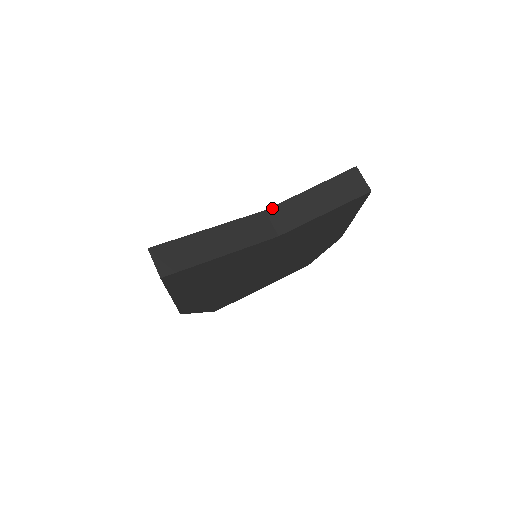
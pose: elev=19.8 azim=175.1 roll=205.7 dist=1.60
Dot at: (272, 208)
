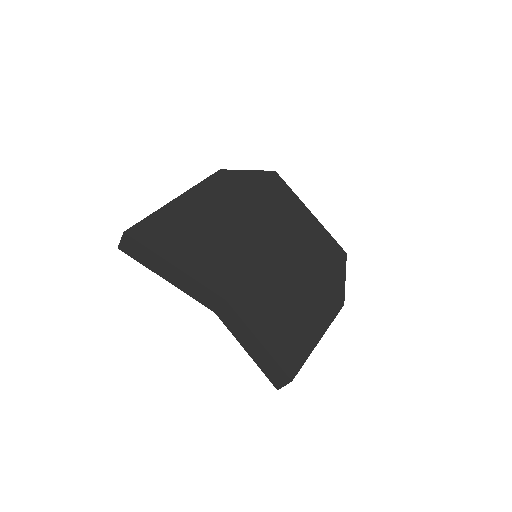
Dot at: (230, 306)
